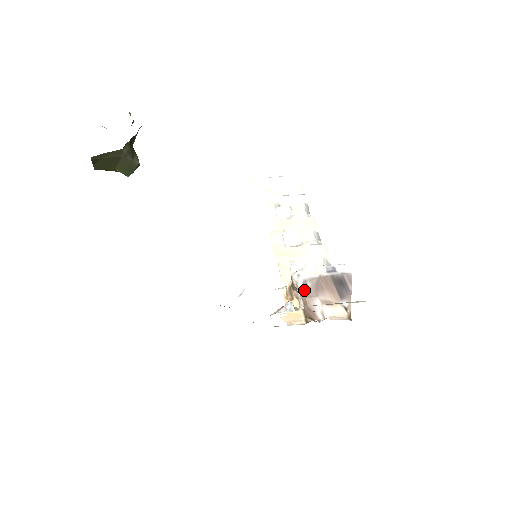
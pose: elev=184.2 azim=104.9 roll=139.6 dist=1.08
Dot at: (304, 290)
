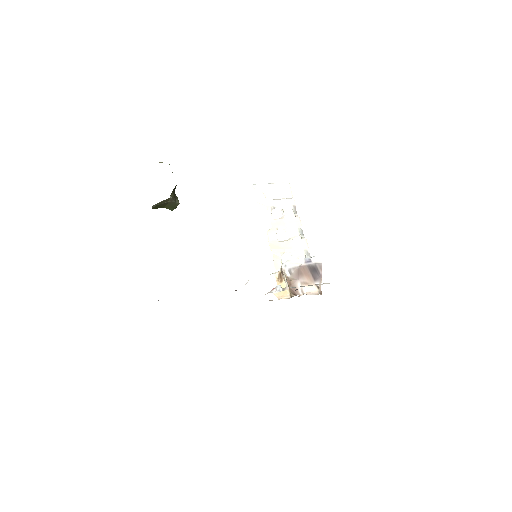
Dot at: (289, 275)
